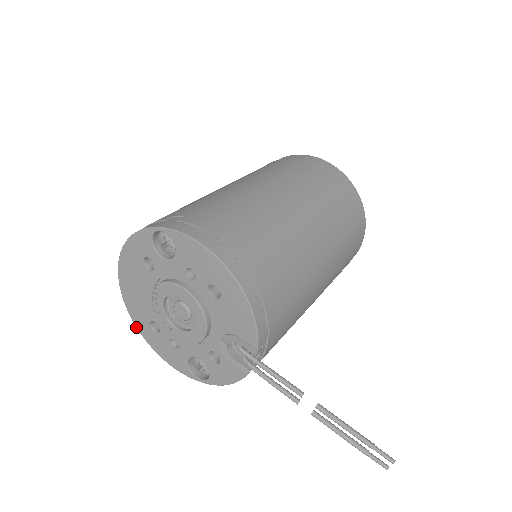
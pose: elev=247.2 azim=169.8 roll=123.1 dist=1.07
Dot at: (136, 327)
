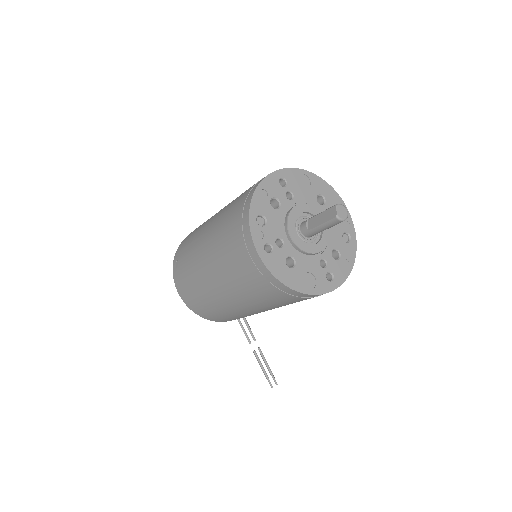
Dot at: occluded
